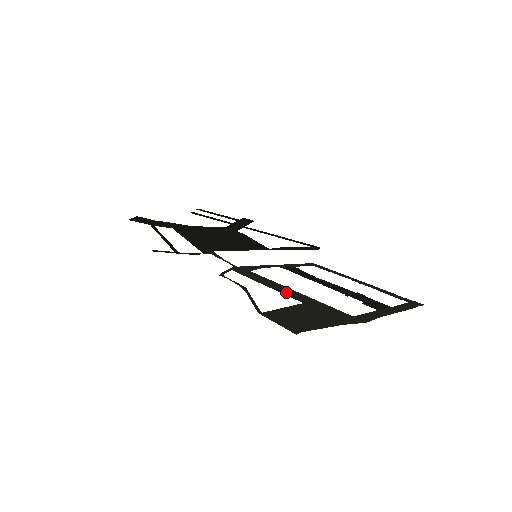
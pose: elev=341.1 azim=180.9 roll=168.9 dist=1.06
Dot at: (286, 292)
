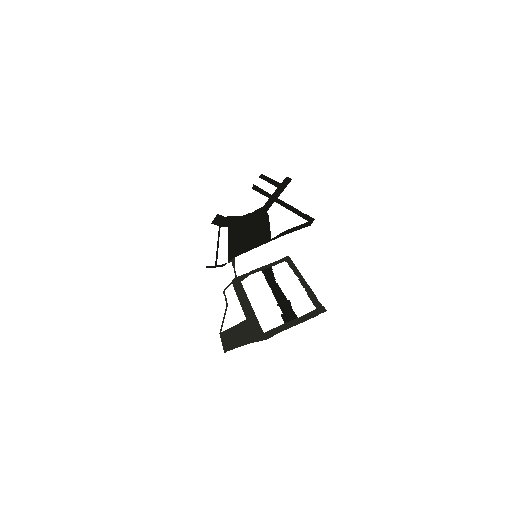
Dot at: (245, 307)
